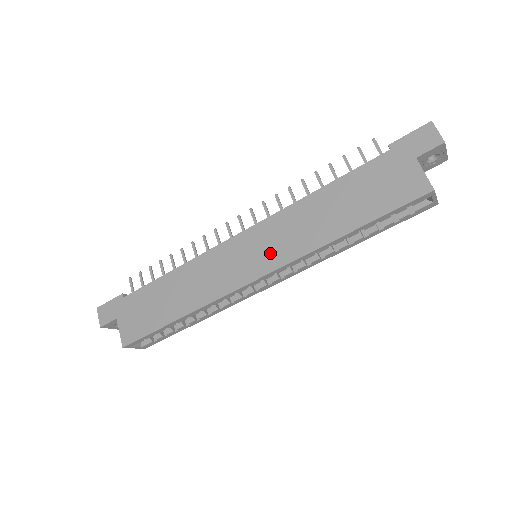
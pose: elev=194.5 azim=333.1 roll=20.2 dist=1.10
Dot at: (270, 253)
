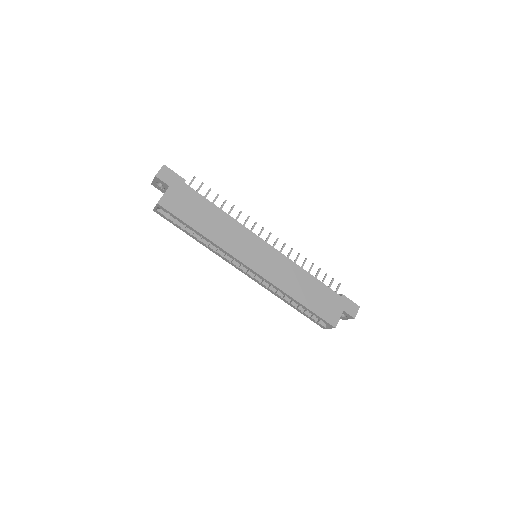
Dot at: (267, 267)
